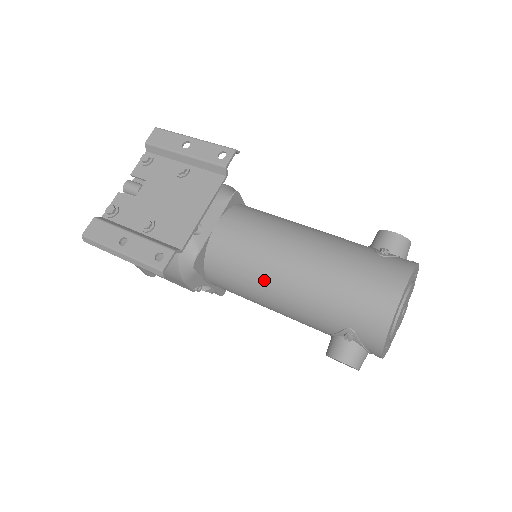
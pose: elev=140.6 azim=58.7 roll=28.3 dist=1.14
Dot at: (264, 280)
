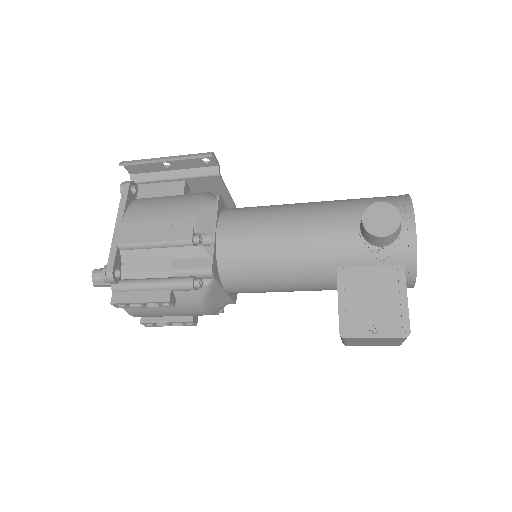
Dot at: (287, 205)
